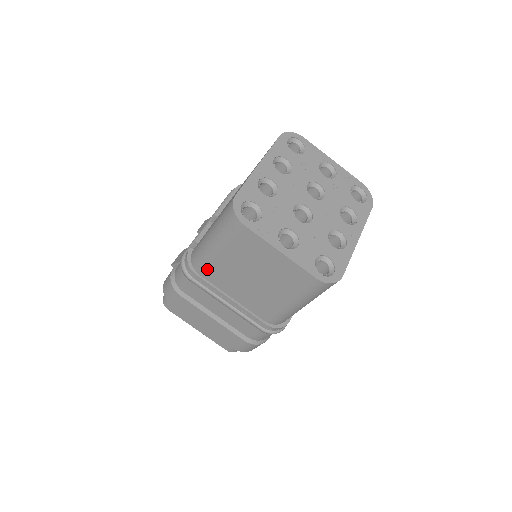
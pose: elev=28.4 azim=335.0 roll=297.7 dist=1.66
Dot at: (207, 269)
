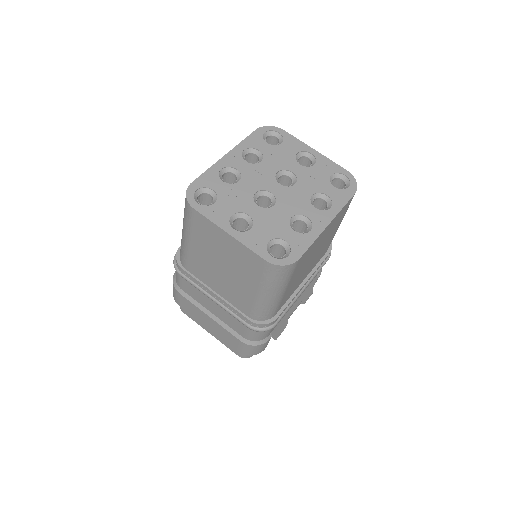
Dot at: (188, 262)
